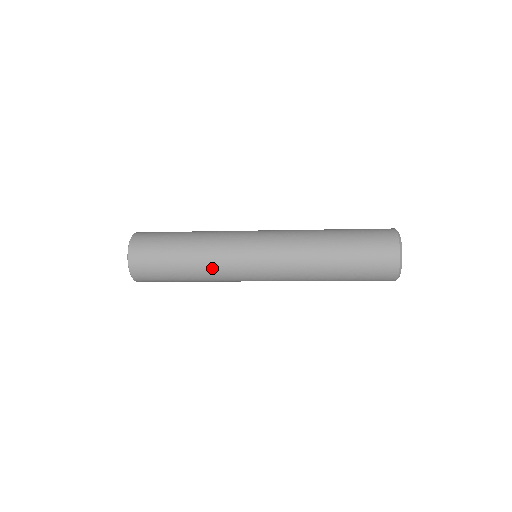
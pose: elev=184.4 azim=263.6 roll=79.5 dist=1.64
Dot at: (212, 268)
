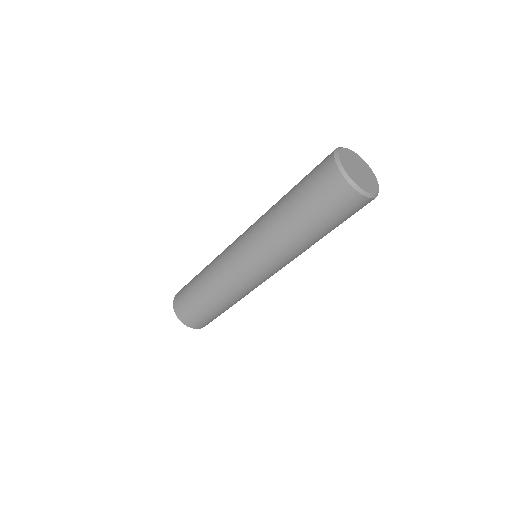
Dot at: (213, 266)
